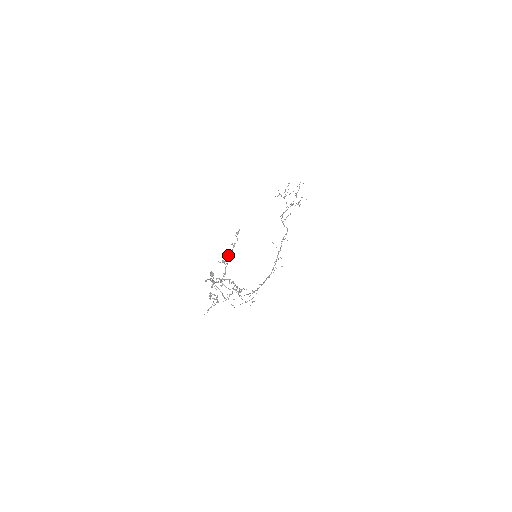
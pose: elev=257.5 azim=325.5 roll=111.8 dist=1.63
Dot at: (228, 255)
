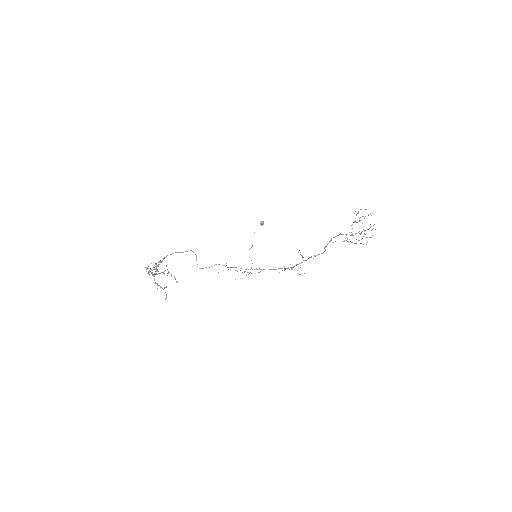
Dot at: occluded
